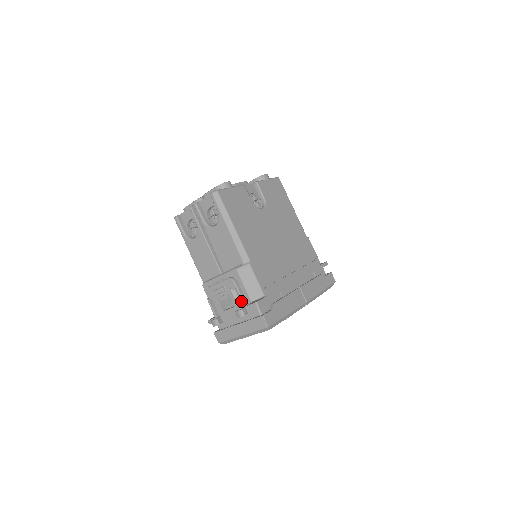
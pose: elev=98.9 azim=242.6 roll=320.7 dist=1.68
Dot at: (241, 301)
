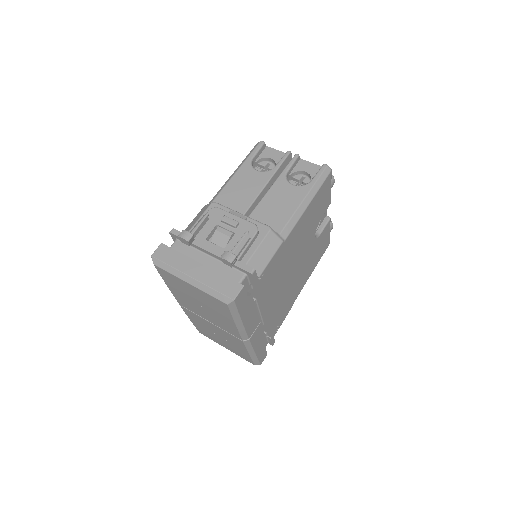
Dot at: (241, 251)
